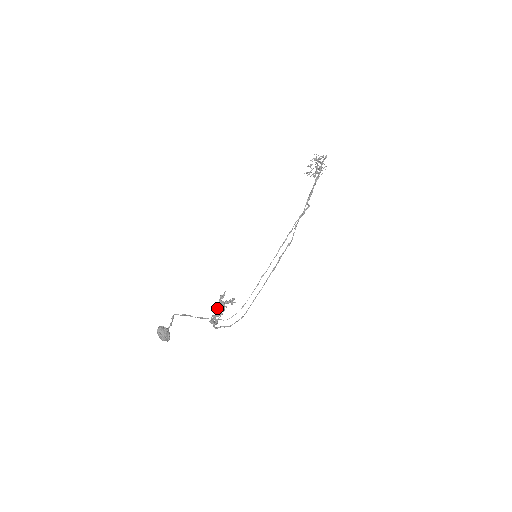
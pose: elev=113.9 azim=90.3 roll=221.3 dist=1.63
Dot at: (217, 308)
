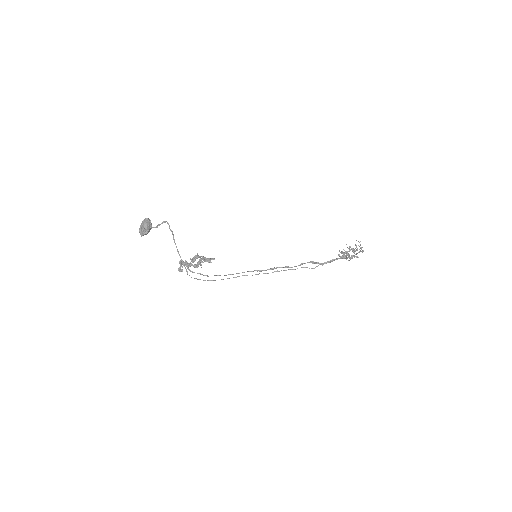
Dot at: occluded
